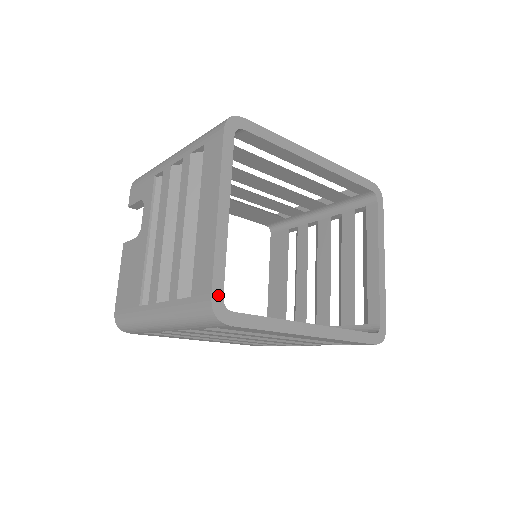
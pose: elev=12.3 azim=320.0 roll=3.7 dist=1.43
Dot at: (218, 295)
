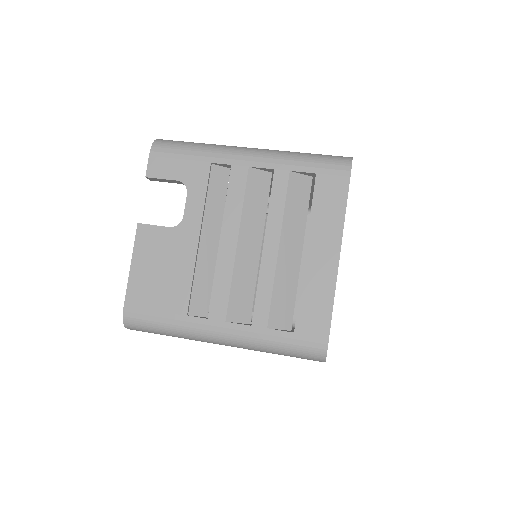
Dot at: occluded
